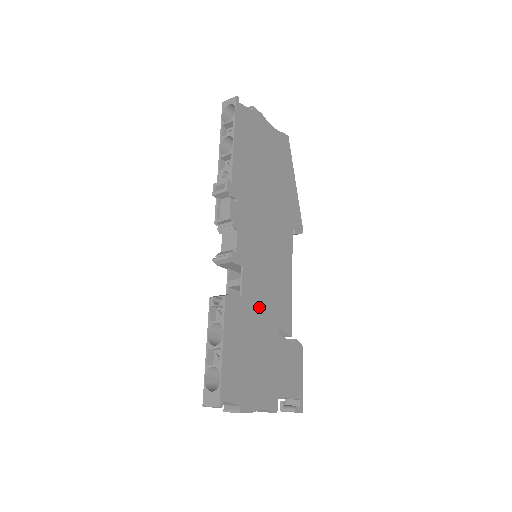
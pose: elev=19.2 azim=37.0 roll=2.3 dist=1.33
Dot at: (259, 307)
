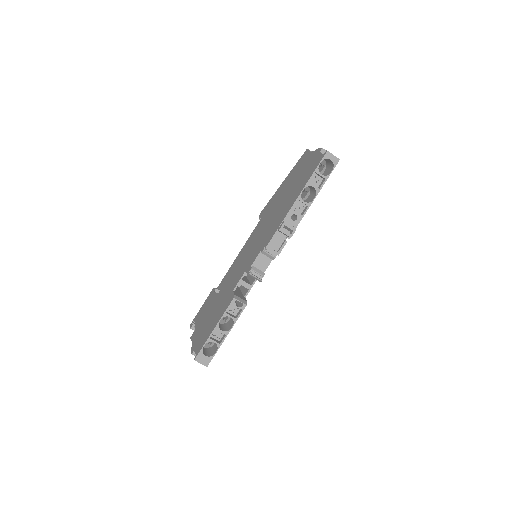
Dot at: occluded
